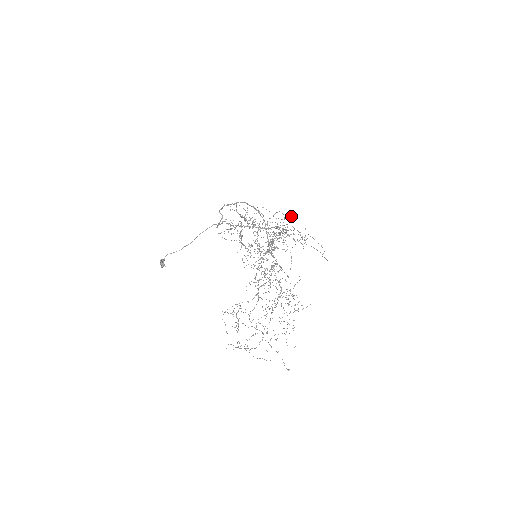
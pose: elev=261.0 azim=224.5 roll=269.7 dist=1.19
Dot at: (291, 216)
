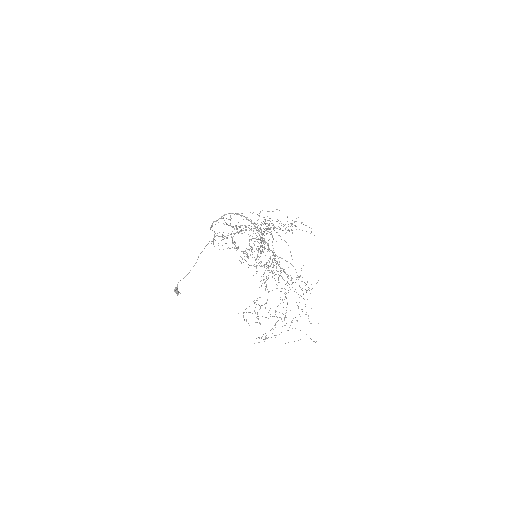
Dot at: occluded
